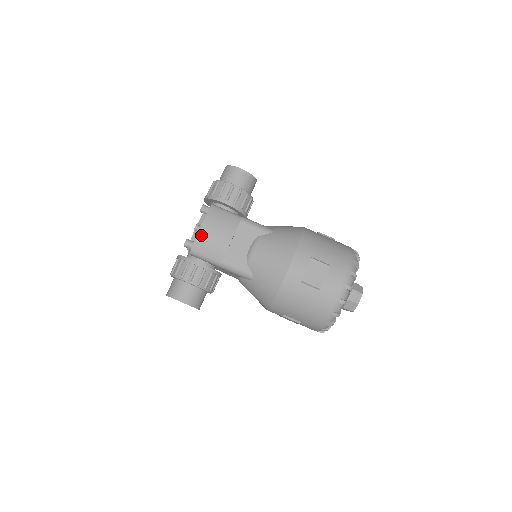
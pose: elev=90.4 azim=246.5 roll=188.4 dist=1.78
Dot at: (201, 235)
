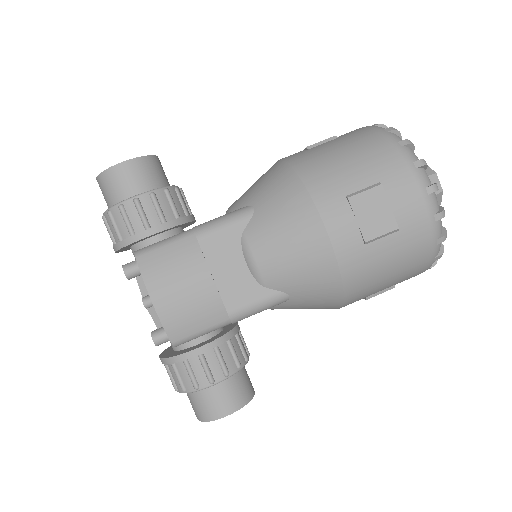
Dot at: (165, 313)
